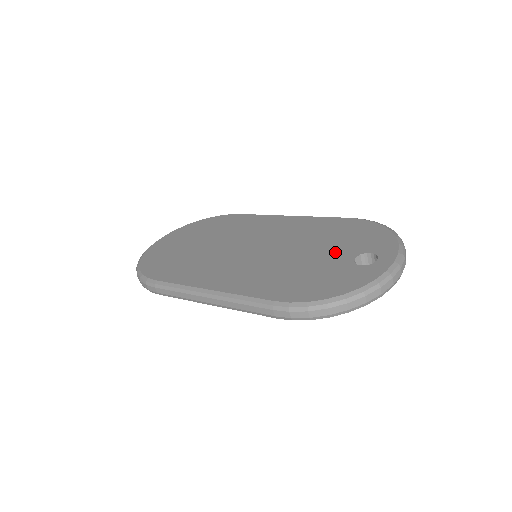
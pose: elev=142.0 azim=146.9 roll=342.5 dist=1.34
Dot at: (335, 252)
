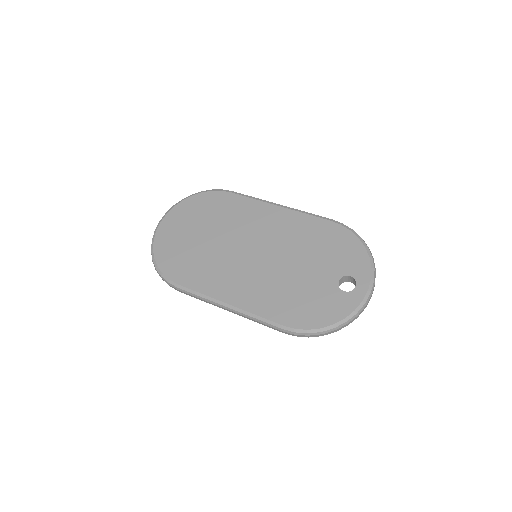
Dot at: (323, 270)
